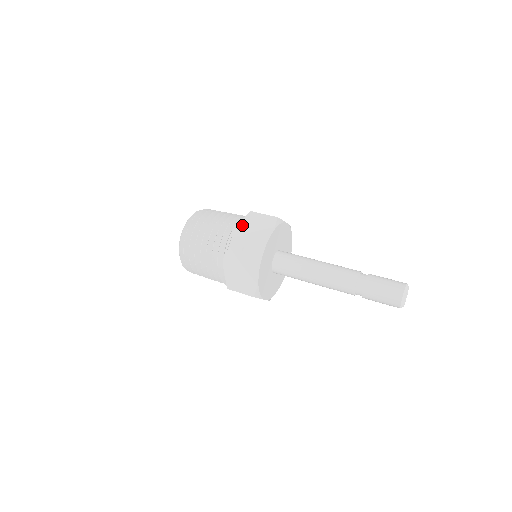
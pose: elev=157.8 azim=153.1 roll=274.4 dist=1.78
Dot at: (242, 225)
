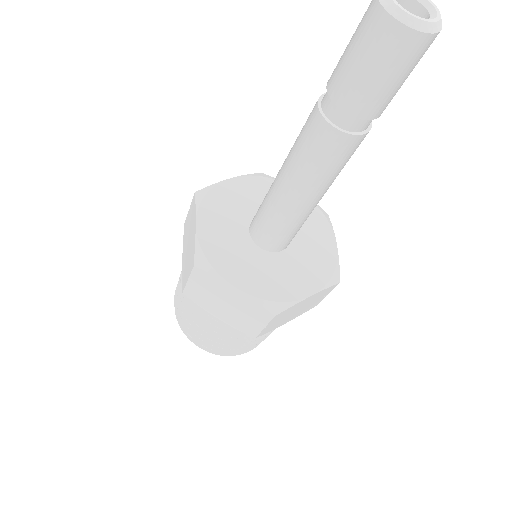
Dot at: occluded
